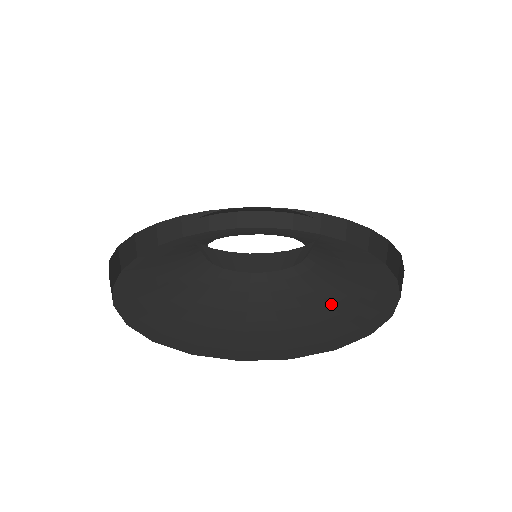
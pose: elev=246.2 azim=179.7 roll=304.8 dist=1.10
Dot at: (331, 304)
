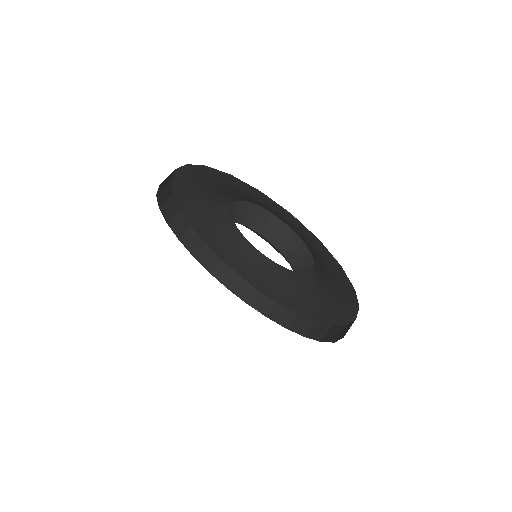
Dot at: occluded
